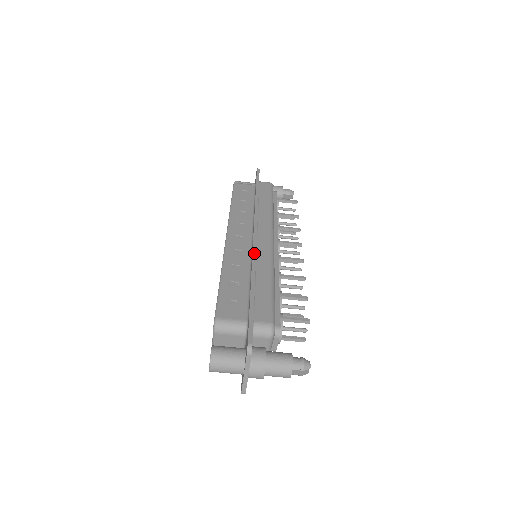
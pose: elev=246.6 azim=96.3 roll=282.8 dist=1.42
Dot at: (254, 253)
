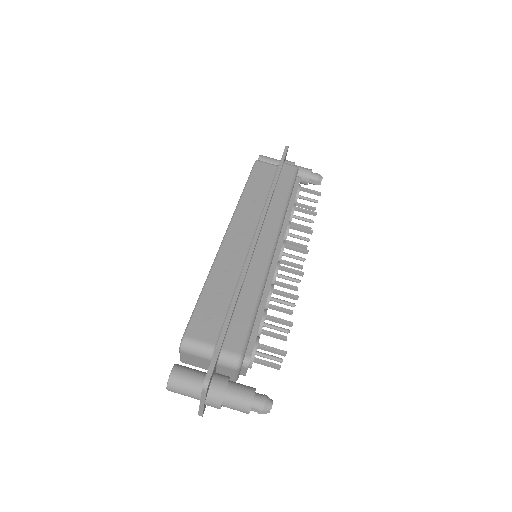
Dot at: (247, 261)
